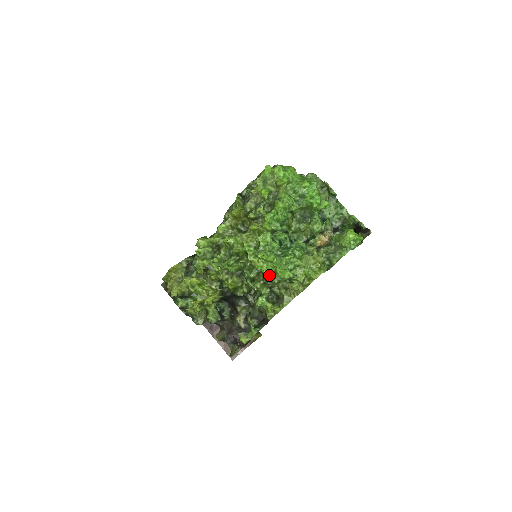
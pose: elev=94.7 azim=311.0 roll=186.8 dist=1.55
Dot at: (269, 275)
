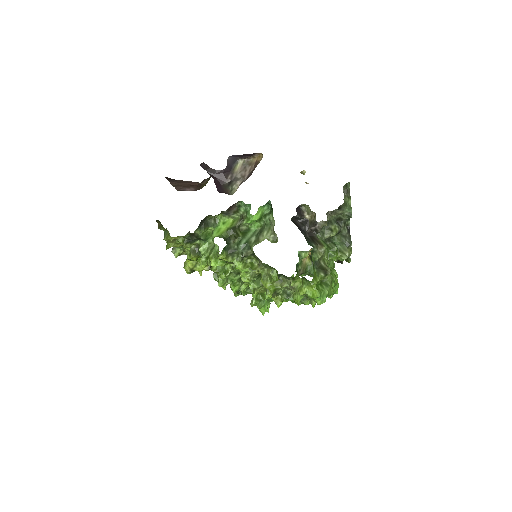
Dot at: occluded
